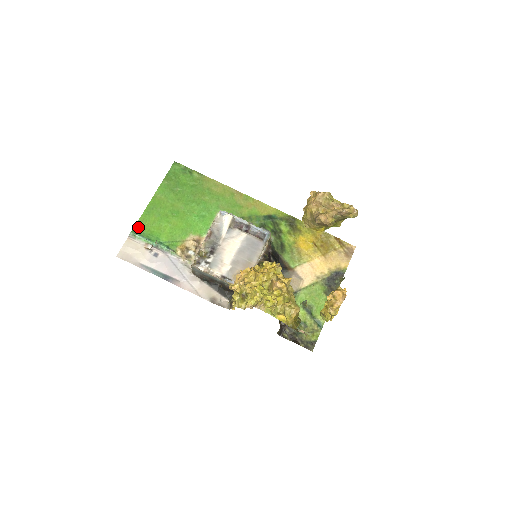
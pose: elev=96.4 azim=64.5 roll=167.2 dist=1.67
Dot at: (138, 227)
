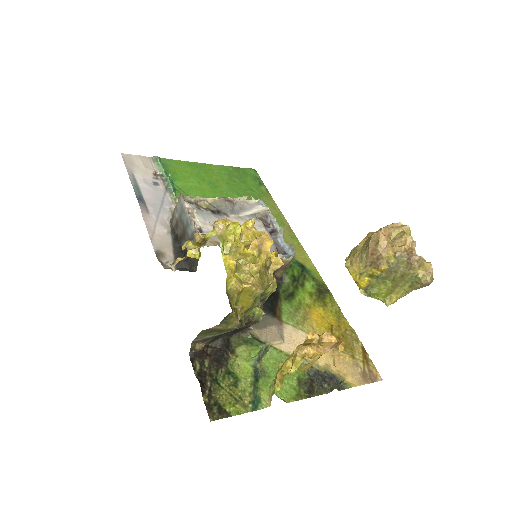
Dot at: (168, 161)
